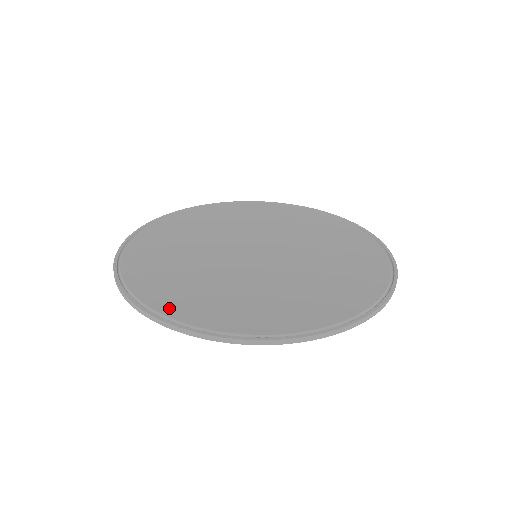
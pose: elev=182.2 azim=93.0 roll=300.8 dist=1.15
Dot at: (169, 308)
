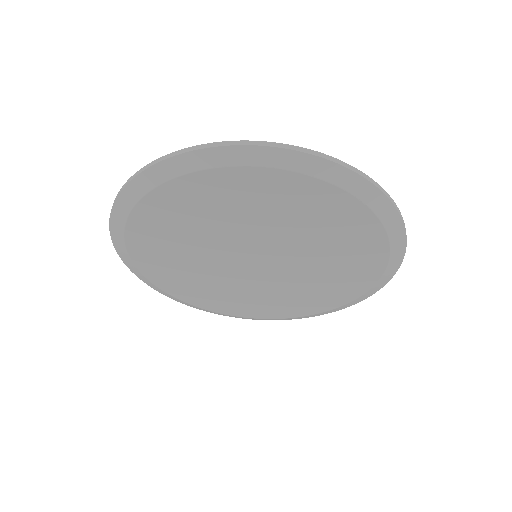
Dot at: occluded
